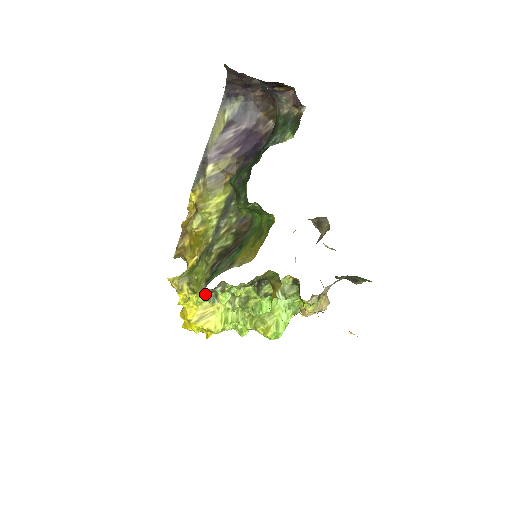
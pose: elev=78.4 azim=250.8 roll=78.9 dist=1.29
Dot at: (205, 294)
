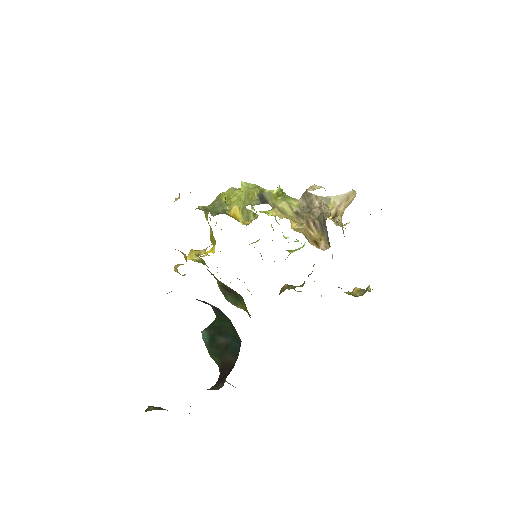
Dot at: occluded
